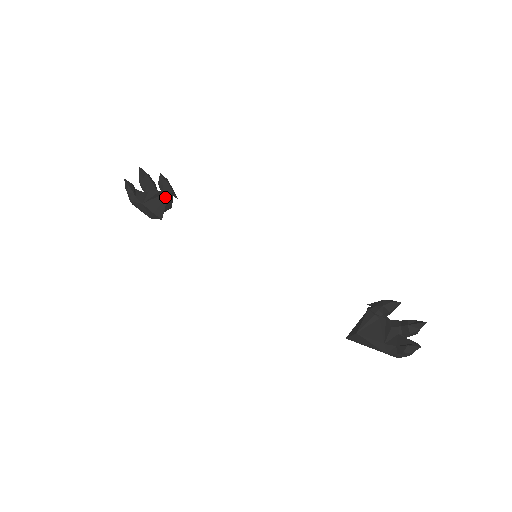
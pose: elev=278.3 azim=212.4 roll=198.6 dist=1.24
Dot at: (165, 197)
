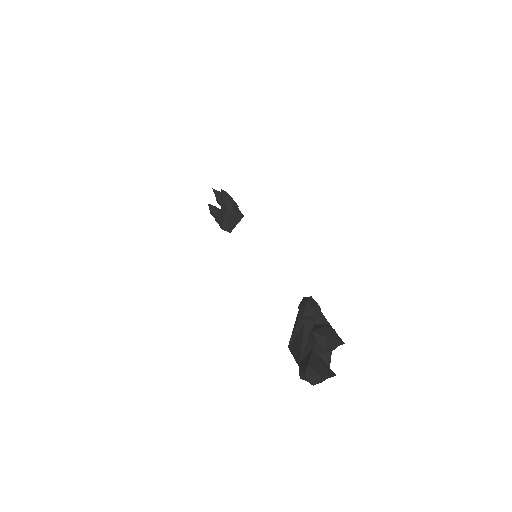
Dot at: (226, 211)
